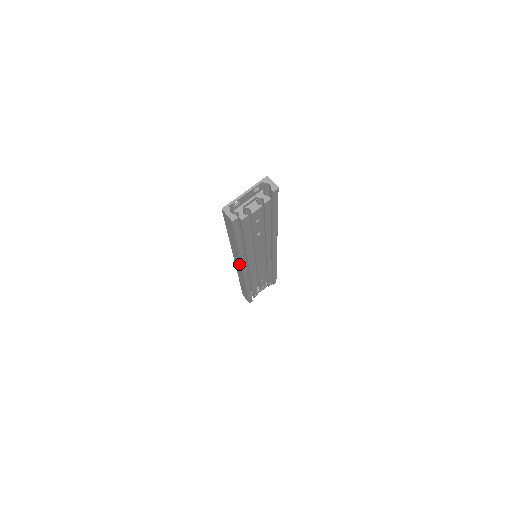
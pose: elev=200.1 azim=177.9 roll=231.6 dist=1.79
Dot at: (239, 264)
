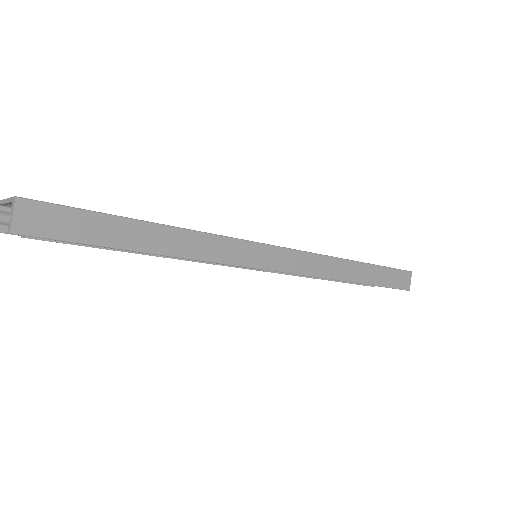
Dot at: occluded
